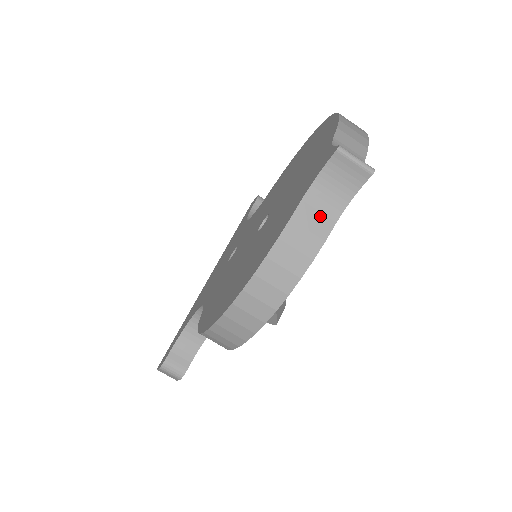
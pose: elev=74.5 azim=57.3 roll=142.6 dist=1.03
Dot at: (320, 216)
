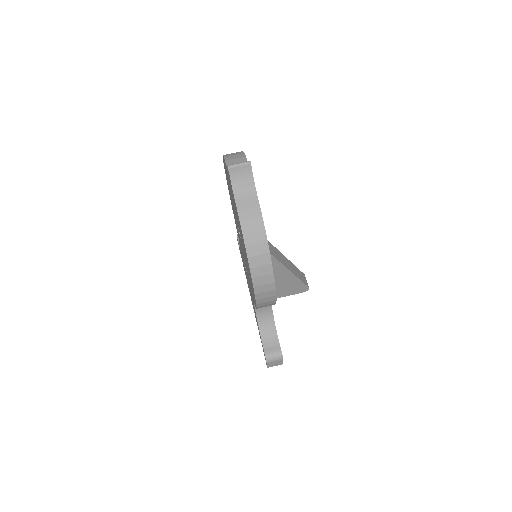
Dot at: (248, 199)
